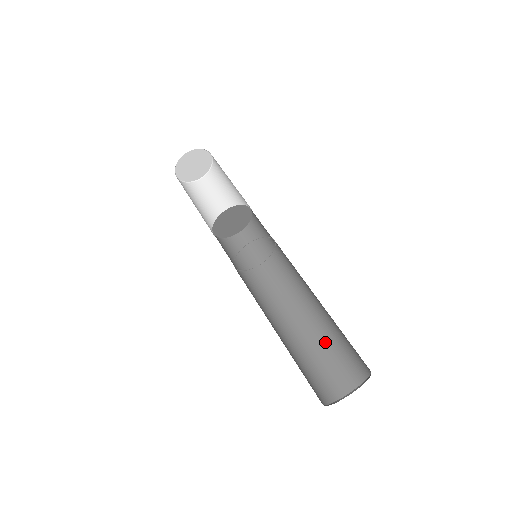
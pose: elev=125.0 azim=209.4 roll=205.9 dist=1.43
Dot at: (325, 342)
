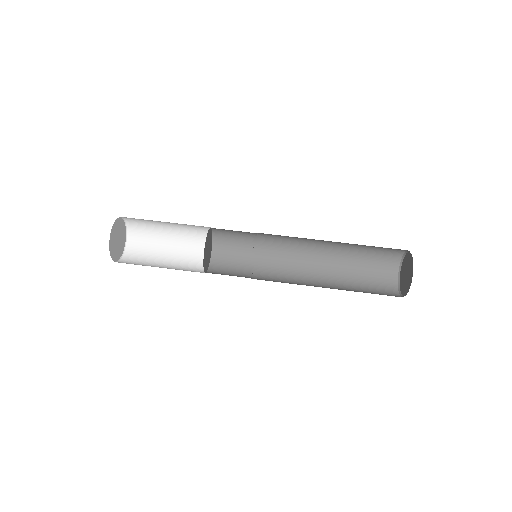
Dot at: (354, 263)
